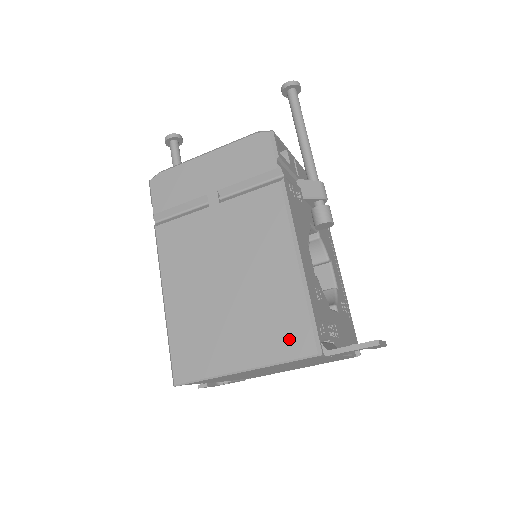
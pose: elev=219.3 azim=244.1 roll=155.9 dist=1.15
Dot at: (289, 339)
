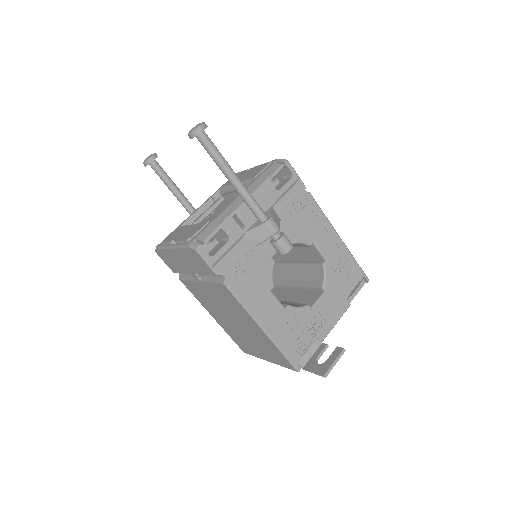
Dot at: (280, 360)
